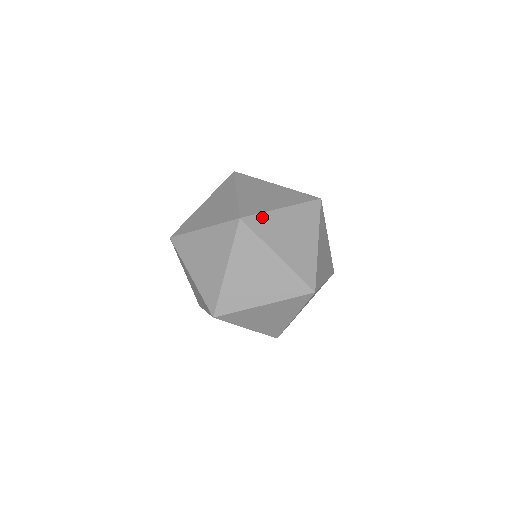
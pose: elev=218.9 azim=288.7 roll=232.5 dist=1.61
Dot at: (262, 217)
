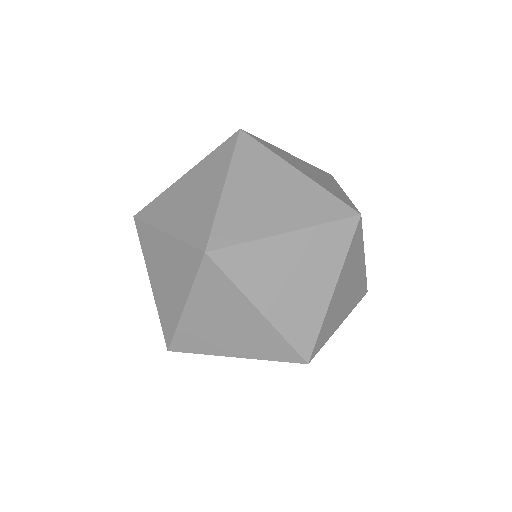
Dot at: (245, 249)
